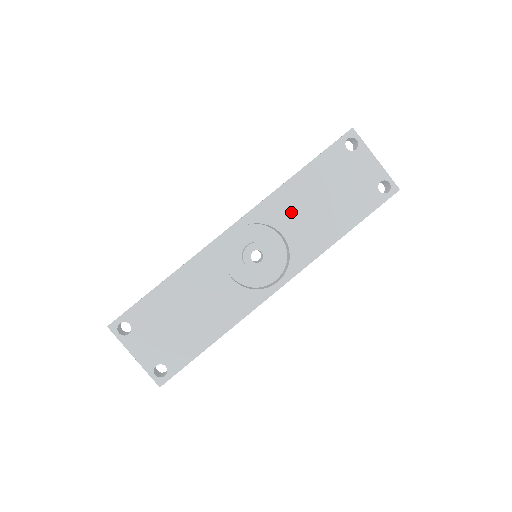
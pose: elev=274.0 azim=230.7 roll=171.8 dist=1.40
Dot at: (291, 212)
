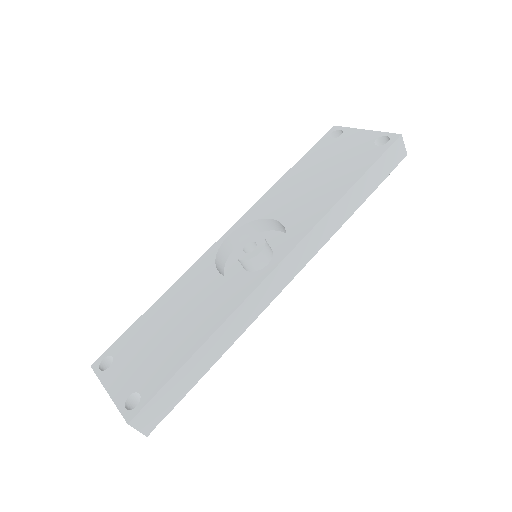
Dot at: (283, 200)
